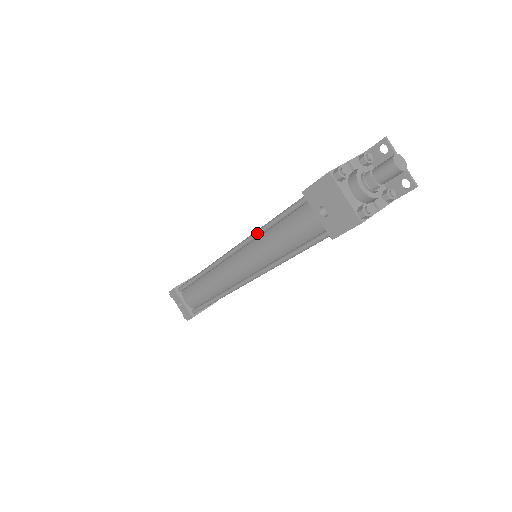
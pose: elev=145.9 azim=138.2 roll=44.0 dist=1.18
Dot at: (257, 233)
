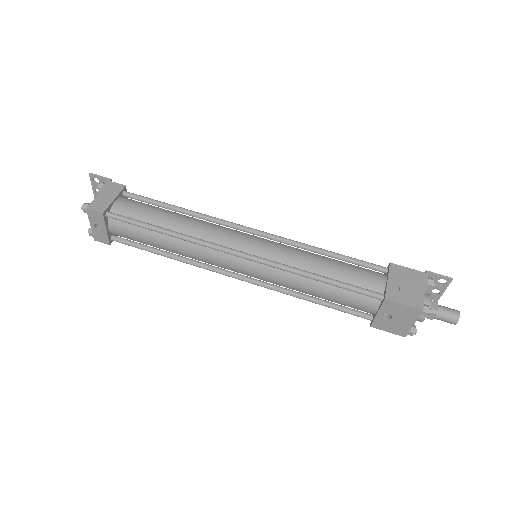
Dot at: (300, 274)
